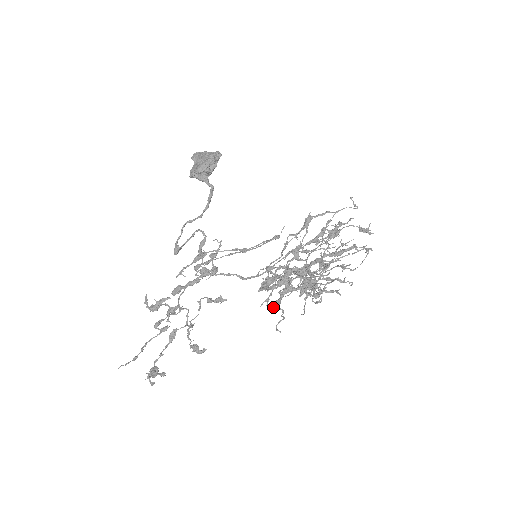
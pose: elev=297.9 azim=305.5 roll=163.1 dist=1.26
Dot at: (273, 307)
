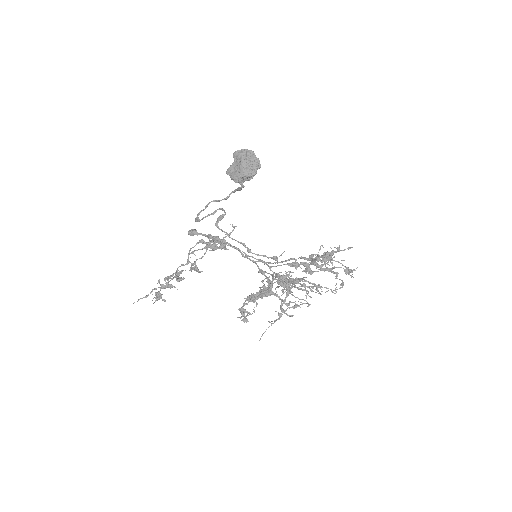
Dot at: (252, 297)
